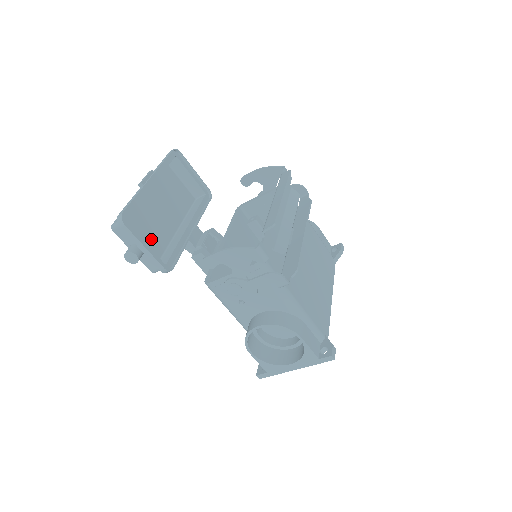
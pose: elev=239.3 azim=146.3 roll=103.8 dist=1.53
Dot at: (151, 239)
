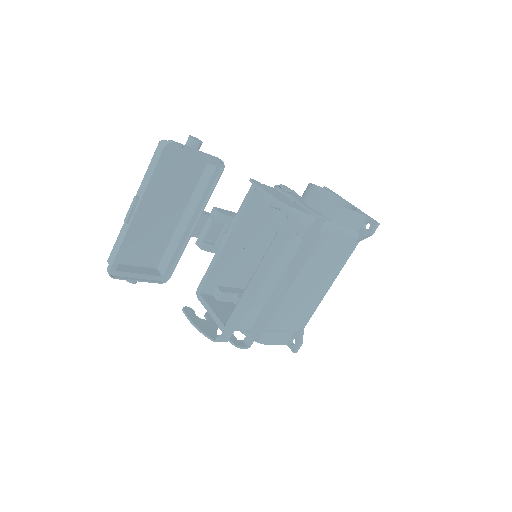
Dot at: (151, 245)
